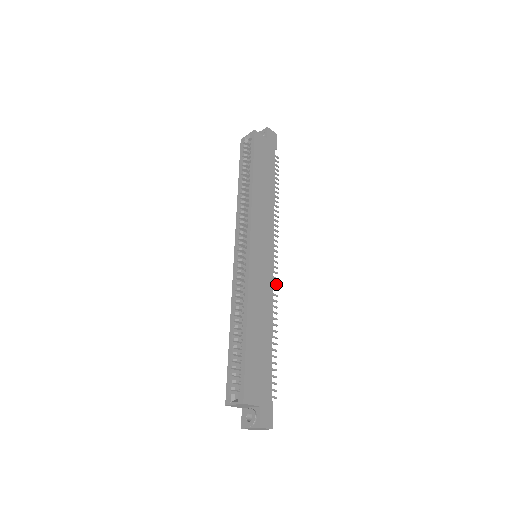
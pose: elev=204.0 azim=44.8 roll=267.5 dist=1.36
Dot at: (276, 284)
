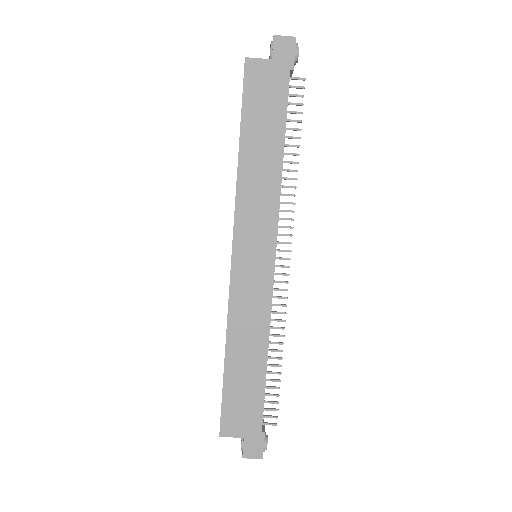
Dot at: (284, 290)
